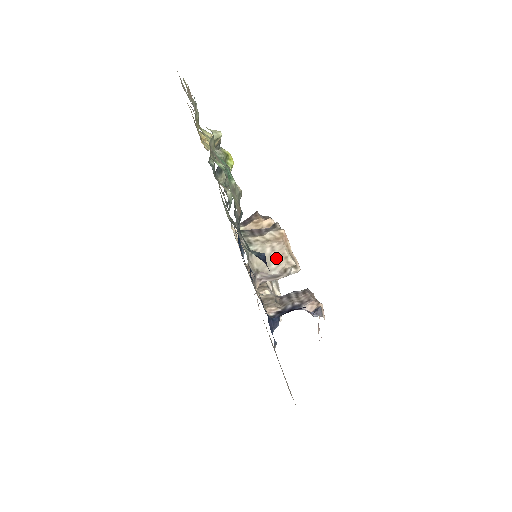
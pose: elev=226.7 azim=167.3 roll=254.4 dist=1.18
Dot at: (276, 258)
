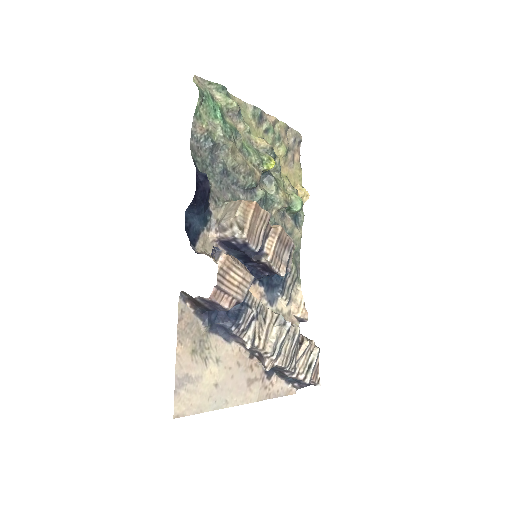
Dot at: (231, 211)
